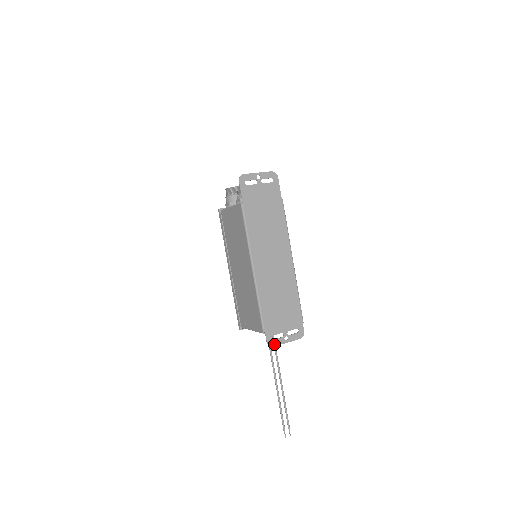
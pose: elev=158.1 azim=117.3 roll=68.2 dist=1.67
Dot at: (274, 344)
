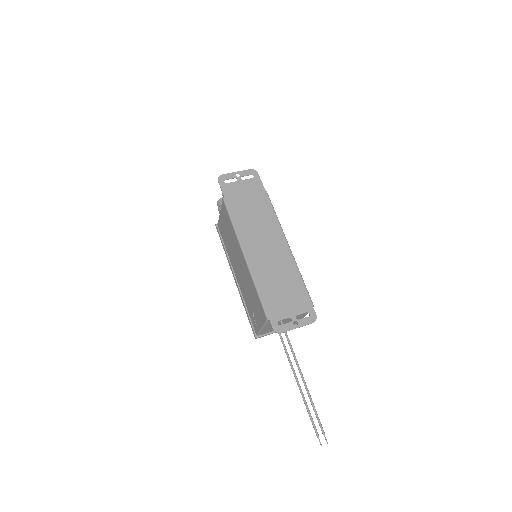
Dot at: (282, 330)
